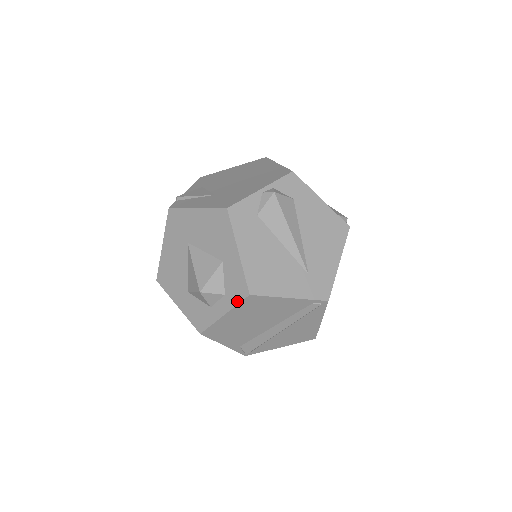
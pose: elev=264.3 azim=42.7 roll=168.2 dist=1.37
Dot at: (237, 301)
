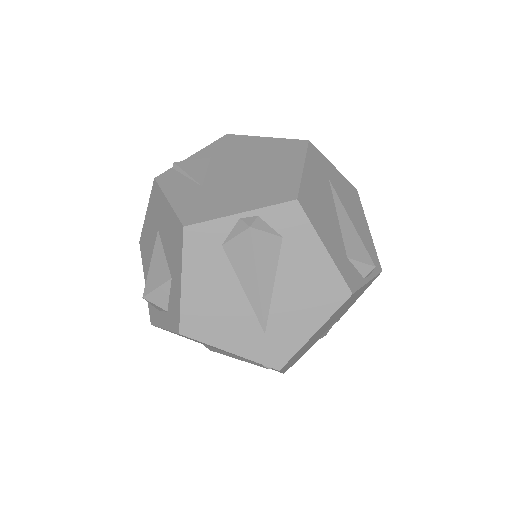
Dot at: (172, 328)
